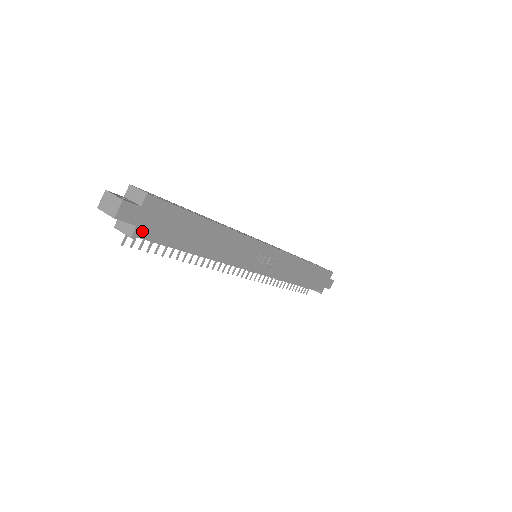
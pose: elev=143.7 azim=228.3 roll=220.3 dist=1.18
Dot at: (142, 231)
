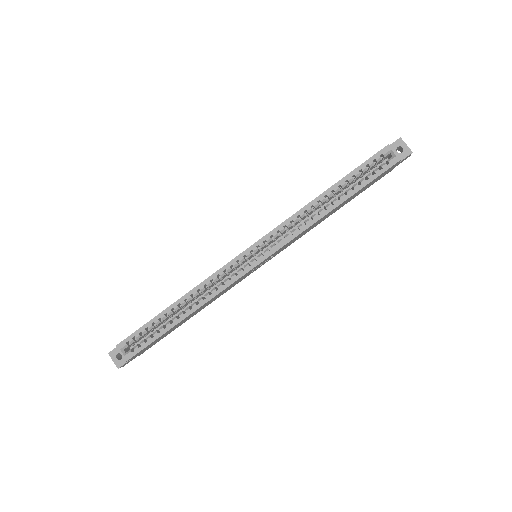
Dot at: (143, 352)
